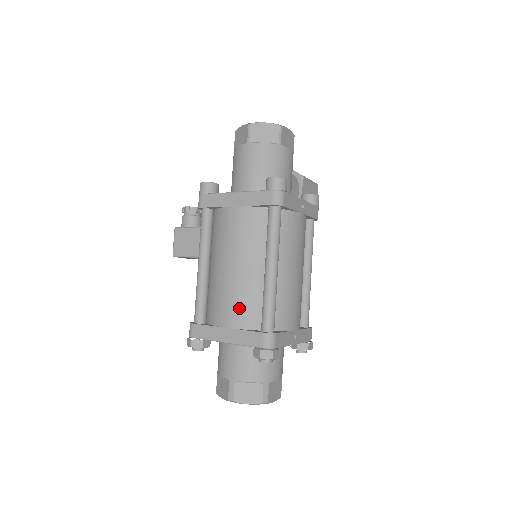
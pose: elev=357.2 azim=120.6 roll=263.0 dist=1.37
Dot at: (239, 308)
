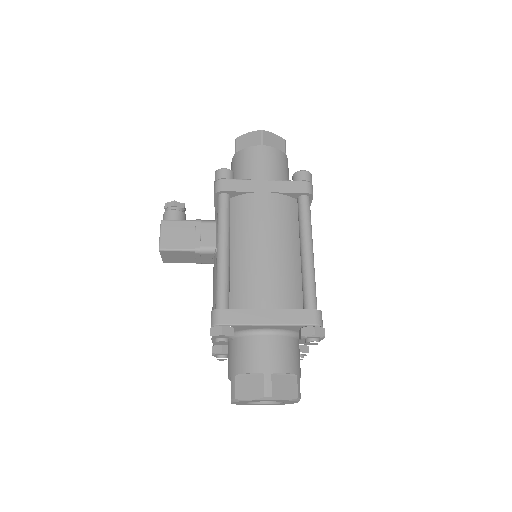
Dot at: (280, 288)
